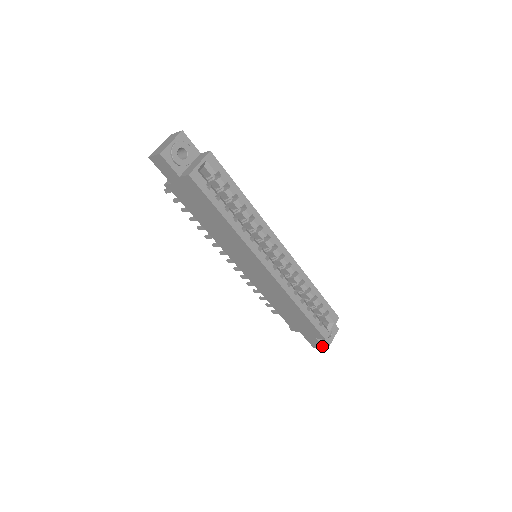
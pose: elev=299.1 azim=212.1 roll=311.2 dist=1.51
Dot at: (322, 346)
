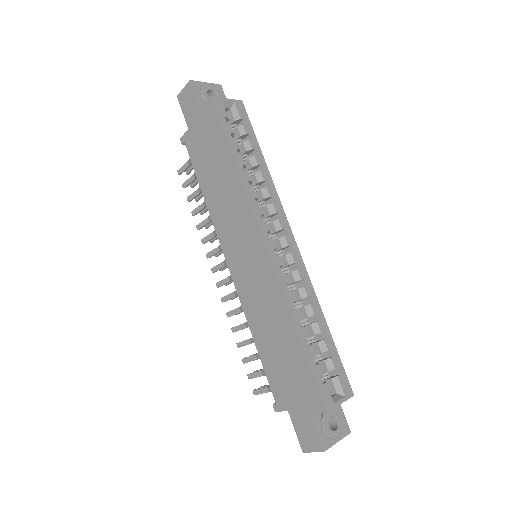
Dot at: (318, 438)
